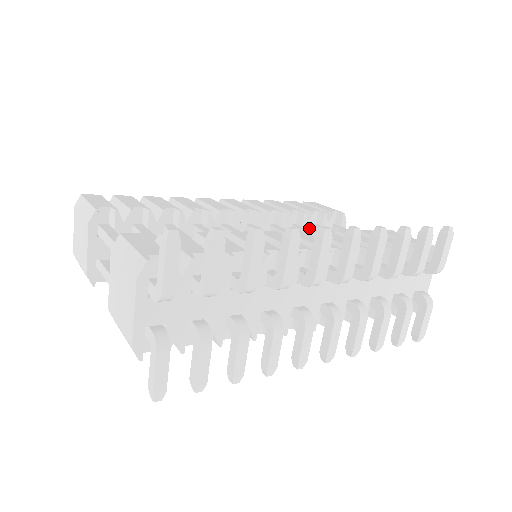
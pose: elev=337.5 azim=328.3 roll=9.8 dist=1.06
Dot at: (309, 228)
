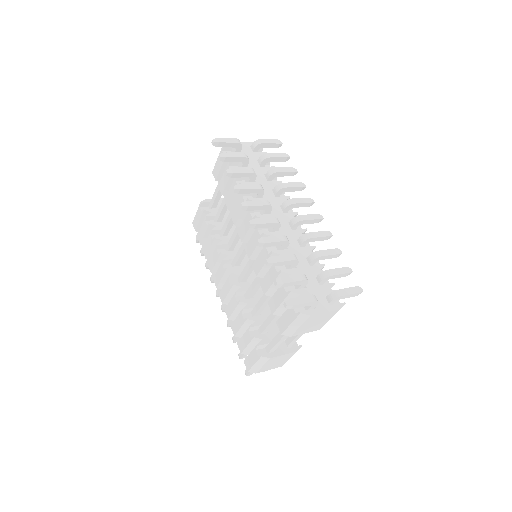
Dot at: occluded
